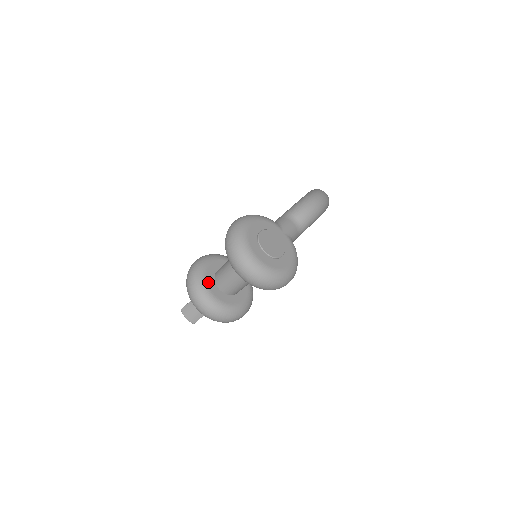
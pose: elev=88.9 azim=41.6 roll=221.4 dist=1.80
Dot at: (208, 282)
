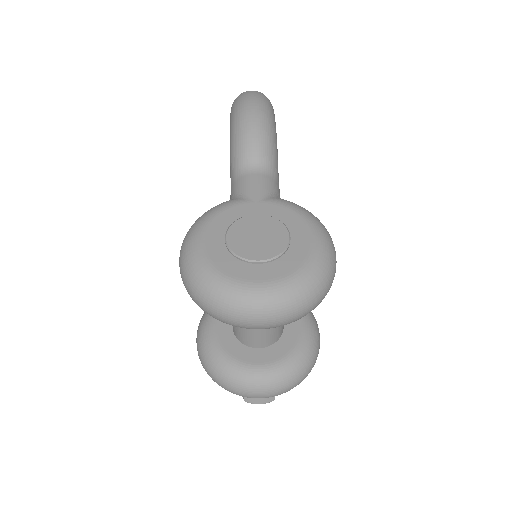
Dot at: (237, 356)
